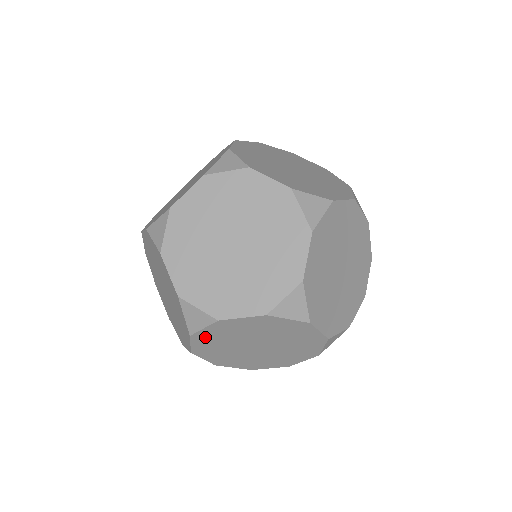
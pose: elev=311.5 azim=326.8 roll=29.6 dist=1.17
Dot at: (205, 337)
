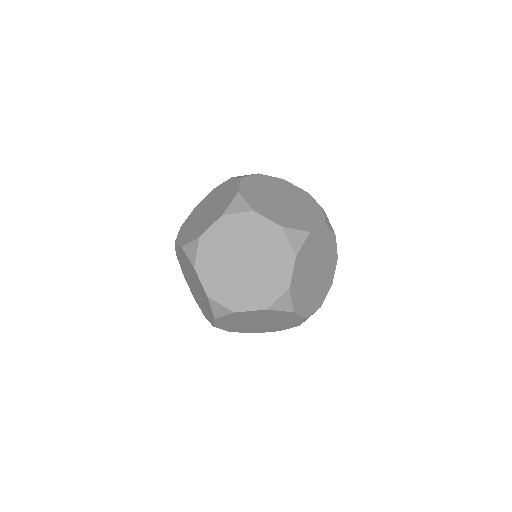
Dot at: (300, 259)
